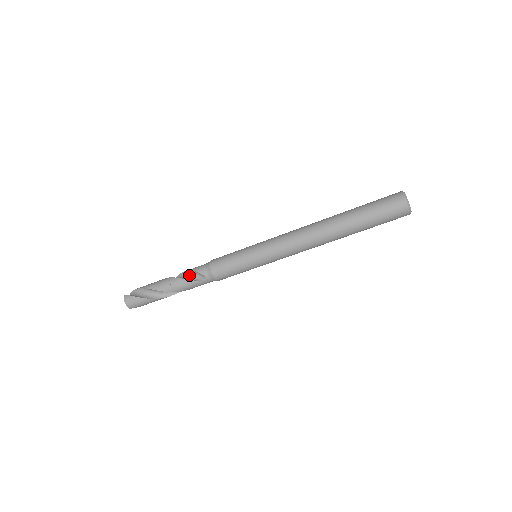
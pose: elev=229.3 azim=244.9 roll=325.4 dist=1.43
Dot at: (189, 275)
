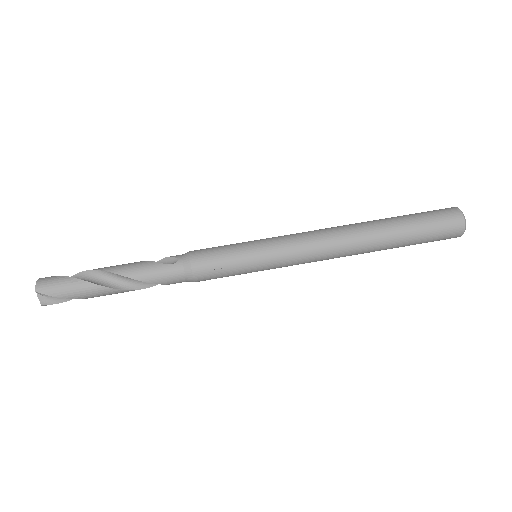
Dot at: occluded
